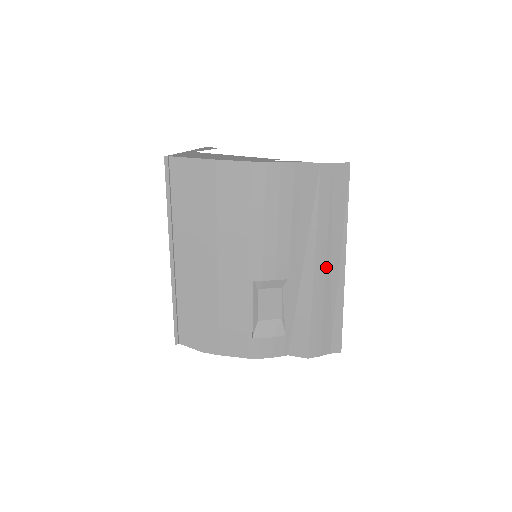
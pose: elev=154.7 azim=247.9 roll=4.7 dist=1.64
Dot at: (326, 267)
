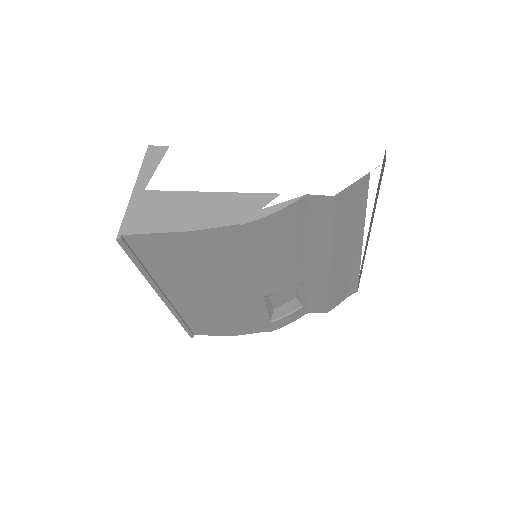
Dot at: (342, 259)
